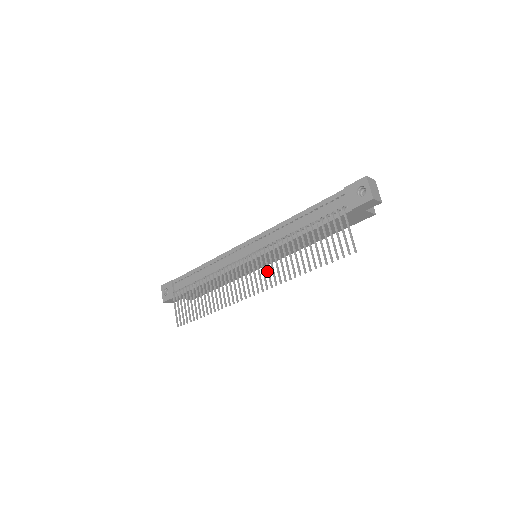
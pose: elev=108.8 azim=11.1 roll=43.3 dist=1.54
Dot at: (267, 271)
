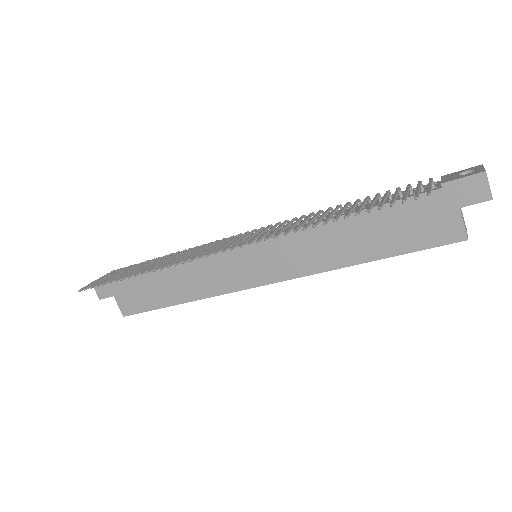
Dot at: (265, 232)
